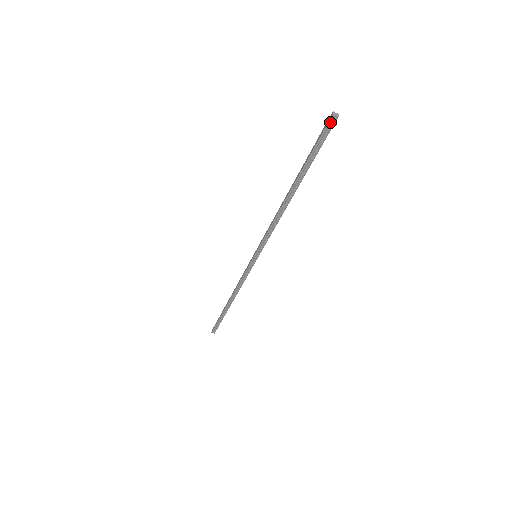
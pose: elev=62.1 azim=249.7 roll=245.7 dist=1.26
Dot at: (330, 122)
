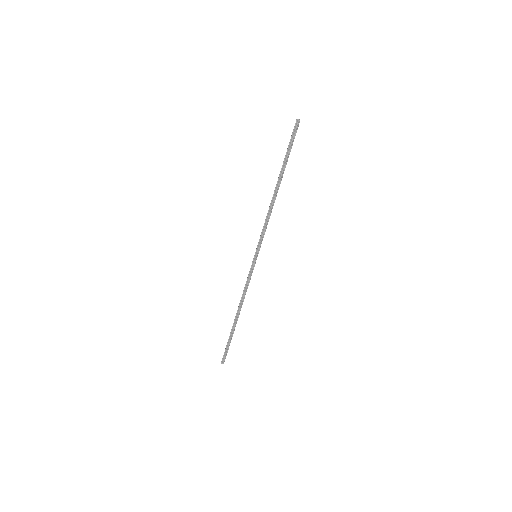
Dot at: (296, 125)
